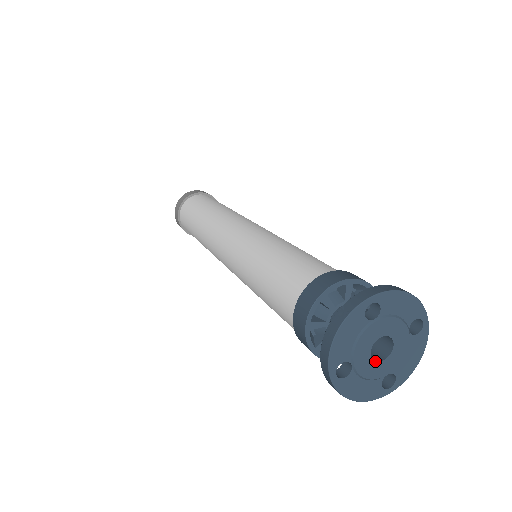
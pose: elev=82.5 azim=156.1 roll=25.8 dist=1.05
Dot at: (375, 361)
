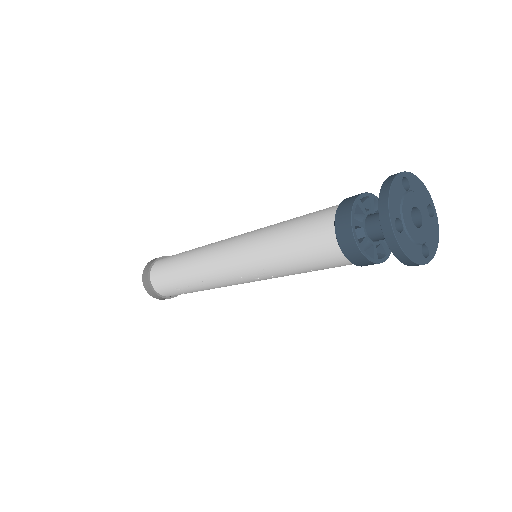
Dot at: (415, 226)
